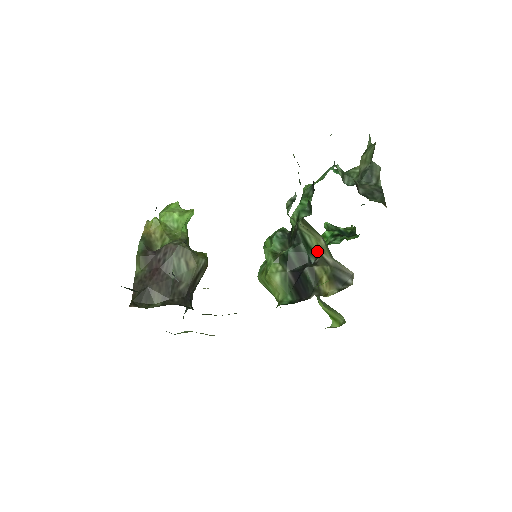
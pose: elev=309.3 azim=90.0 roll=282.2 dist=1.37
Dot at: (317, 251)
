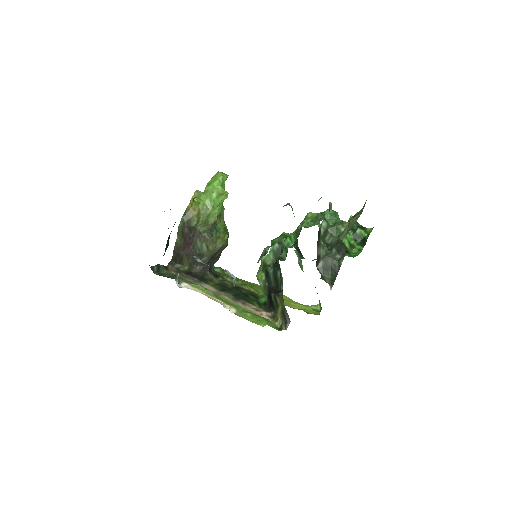
Dot at: occluded
